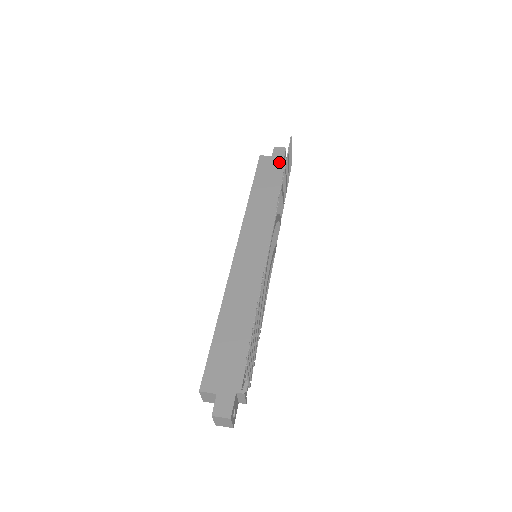
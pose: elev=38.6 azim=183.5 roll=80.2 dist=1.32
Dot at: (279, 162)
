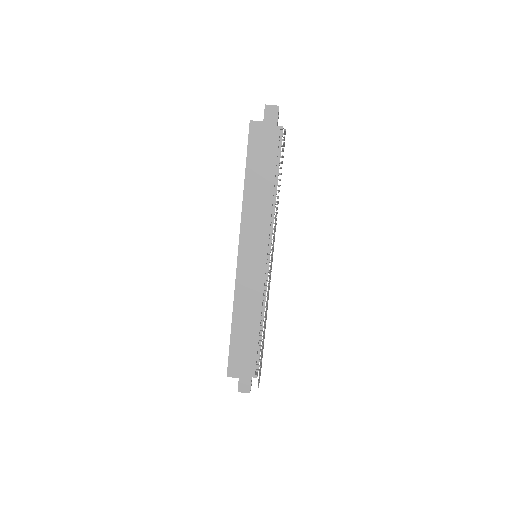
Dot at: (272, 132)
